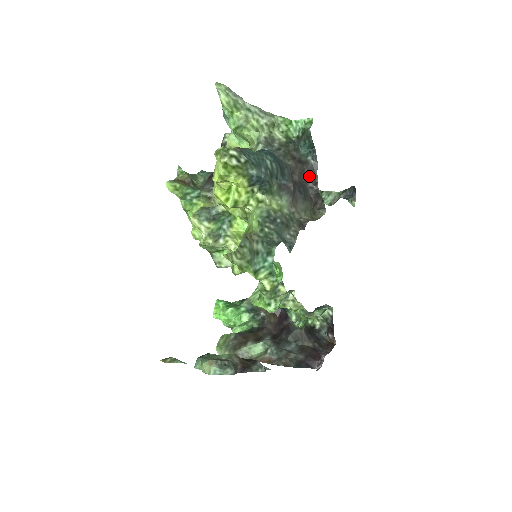
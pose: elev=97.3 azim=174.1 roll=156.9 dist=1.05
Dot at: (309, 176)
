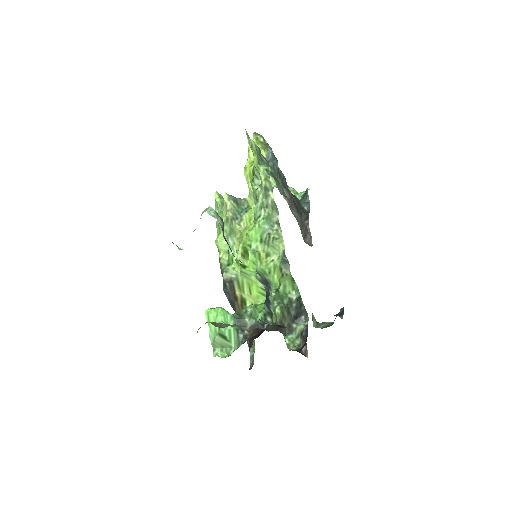
Dot at: (304, 215)
